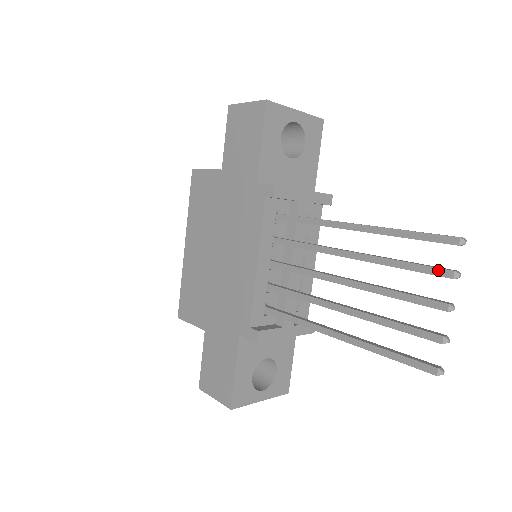
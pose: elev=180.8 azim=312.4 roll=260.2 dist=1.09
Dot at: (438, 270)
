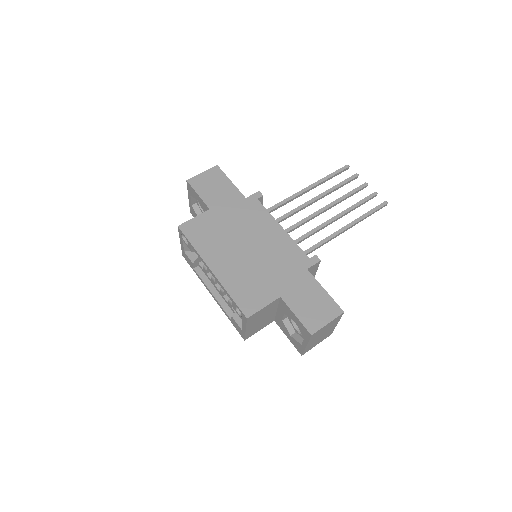
Dot at: (352, 177)
